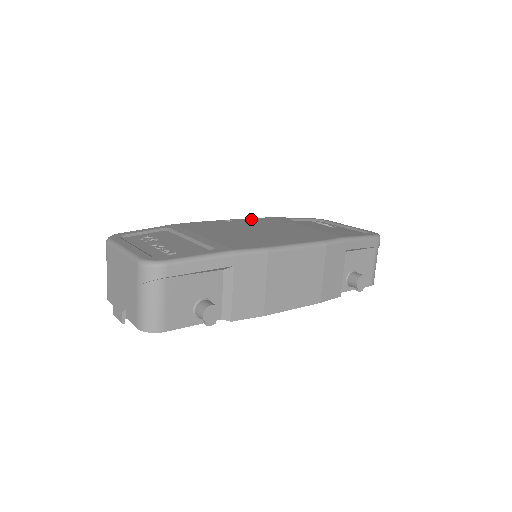
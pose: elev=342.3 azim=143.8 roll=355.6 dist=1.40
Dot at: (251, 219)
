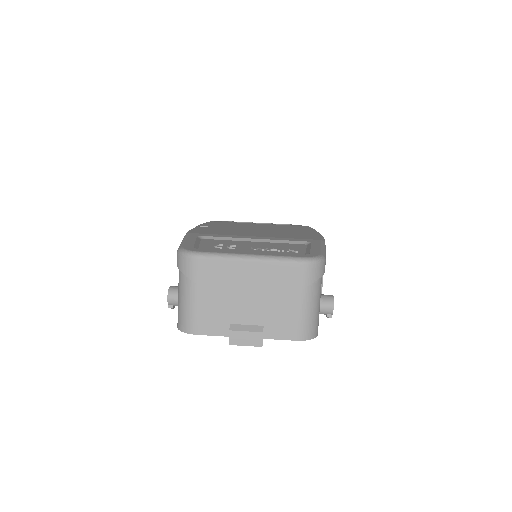
Dot at: (209, 224)
